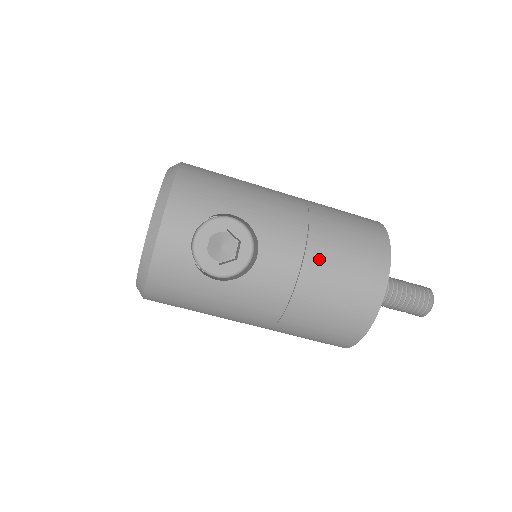
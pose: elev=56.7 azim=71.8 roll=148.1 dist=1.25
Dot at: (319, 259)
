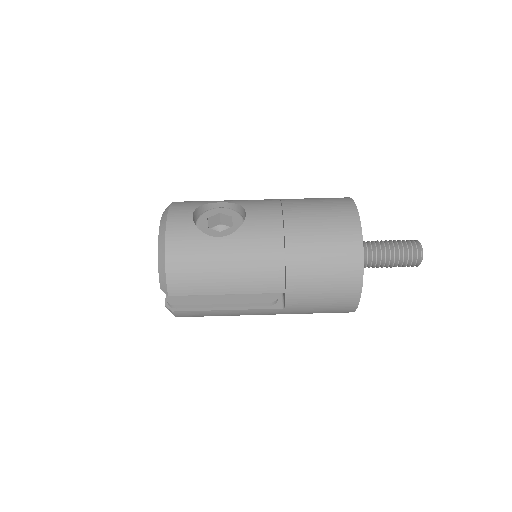
Dot at: (294, 206)
